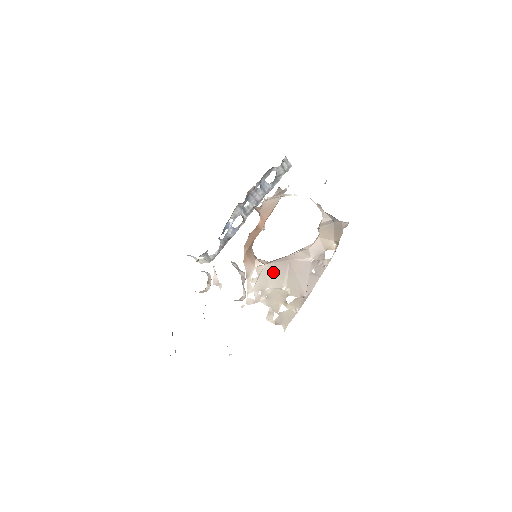
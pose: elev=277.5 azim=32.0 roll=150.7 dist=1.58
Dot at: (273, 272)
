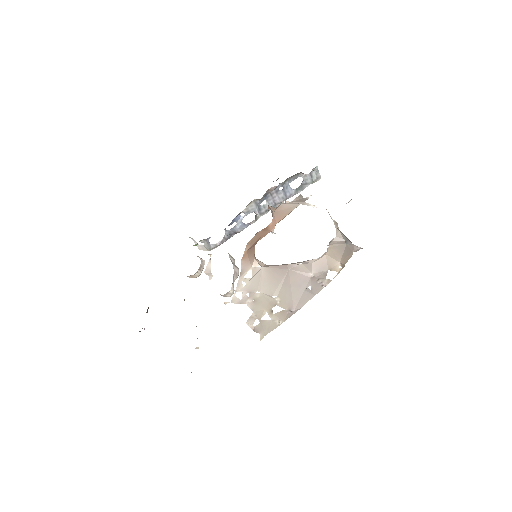
Dot at: (268, 277)
